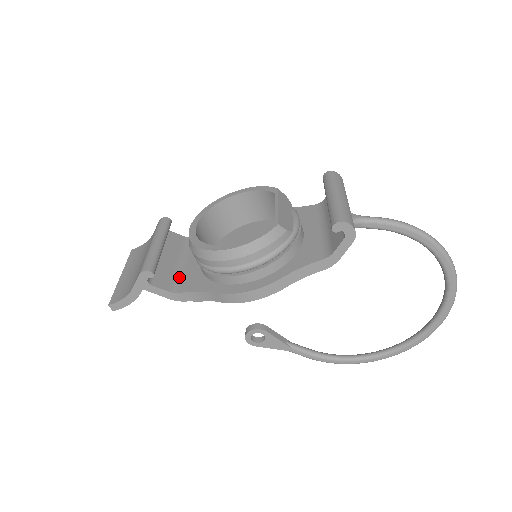
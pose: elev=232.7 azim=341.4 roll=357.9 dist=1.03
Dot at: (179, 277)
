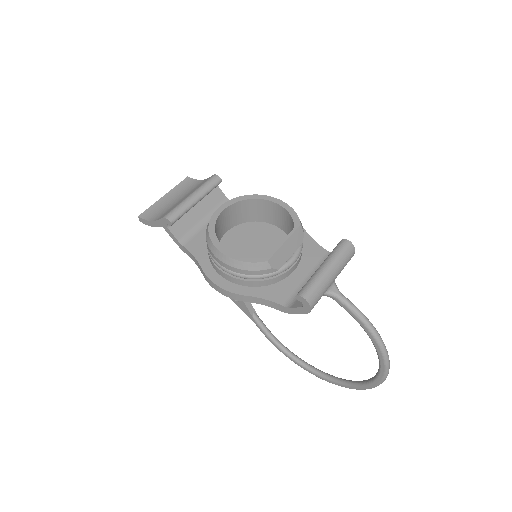
Dot at: (194, 232)
